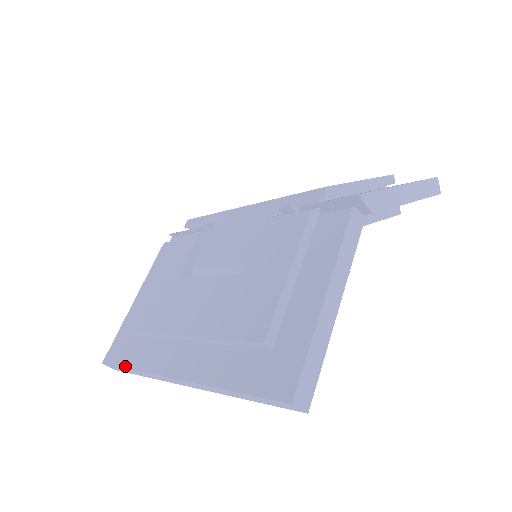
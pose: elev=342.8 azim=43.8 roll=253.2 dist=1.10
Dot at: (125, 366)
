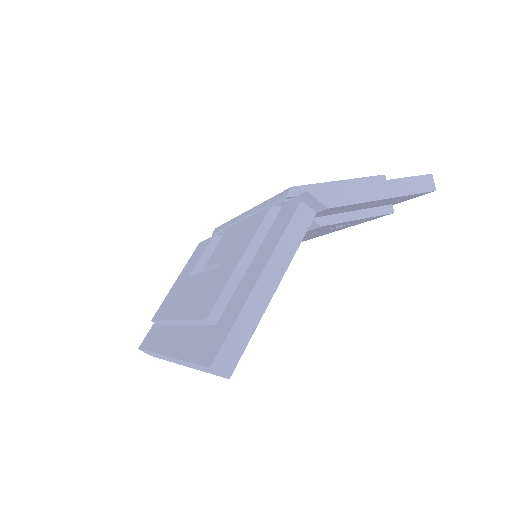
Dot at: (147, 349)
